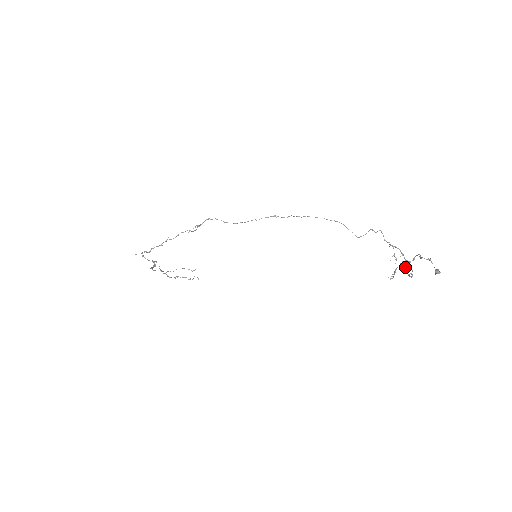
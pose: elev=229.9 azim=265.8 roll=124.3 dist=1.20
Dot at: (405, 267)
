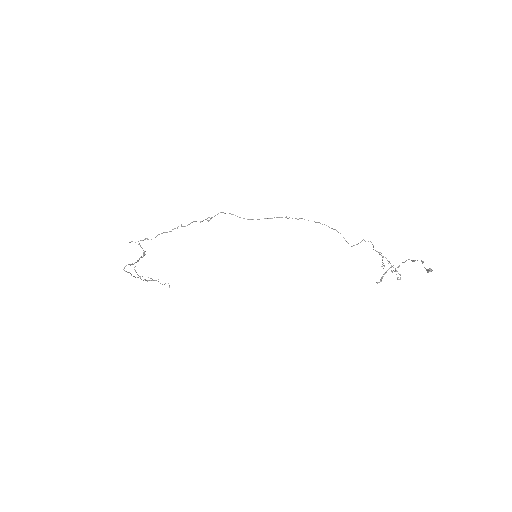
Dot at: (392, 272)
